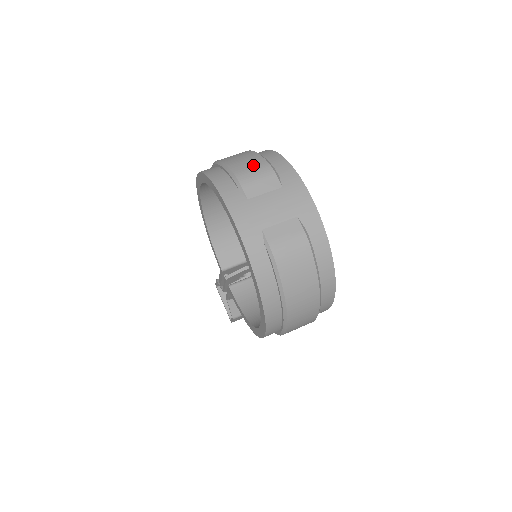
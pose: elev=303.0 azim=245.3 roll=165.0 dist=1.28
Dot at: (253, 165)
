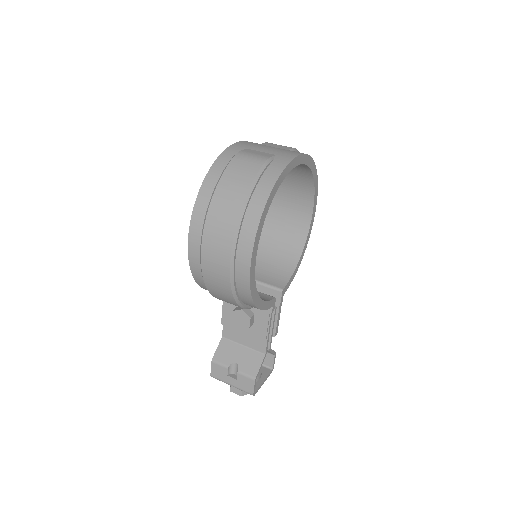
Dot at: occluded
